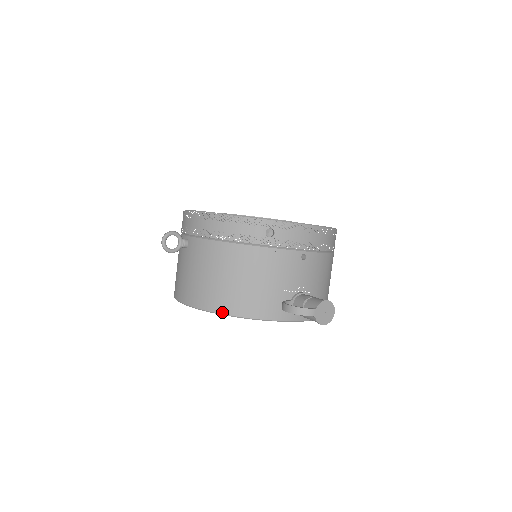
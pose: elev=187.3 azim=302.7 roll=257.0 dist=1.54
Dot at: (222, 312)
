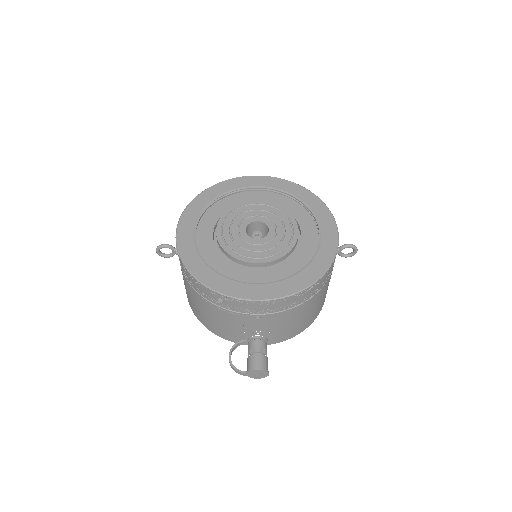
Dot at: (200, 321)
